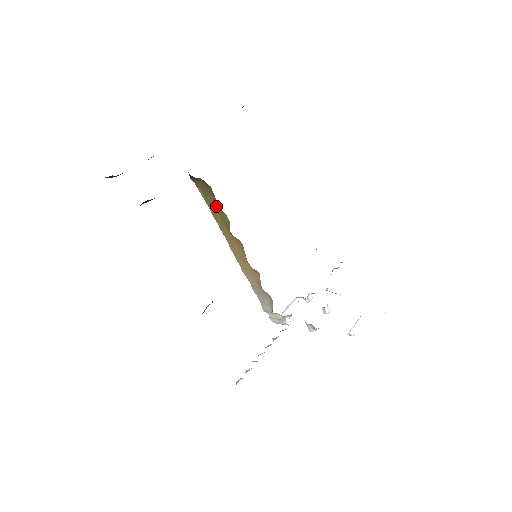
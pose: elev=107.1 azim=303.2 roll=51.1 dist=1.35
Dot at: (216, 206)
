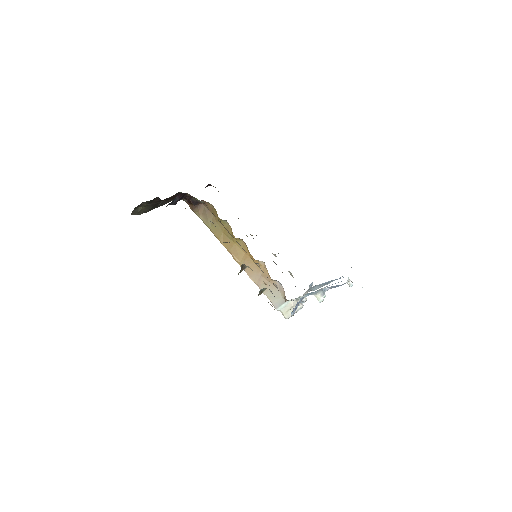
Dot at: (217, 222)
